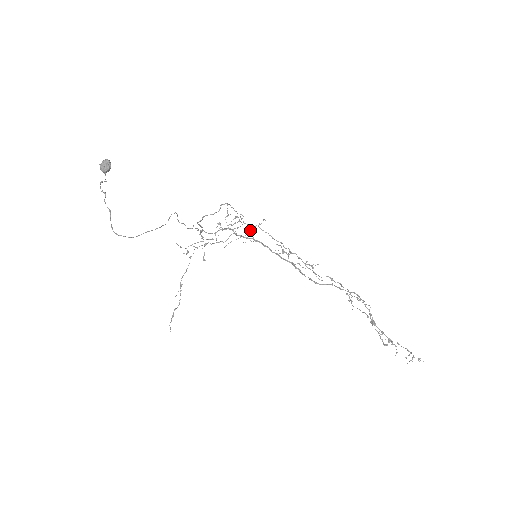
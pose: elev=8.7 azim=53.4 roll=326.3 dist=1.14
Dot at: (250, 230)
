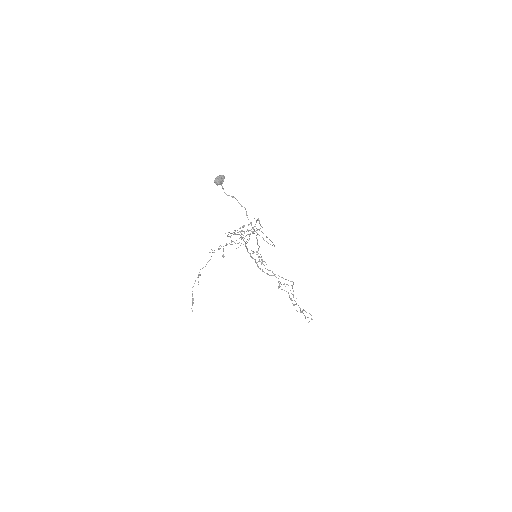
Dot at: (249, 236)
